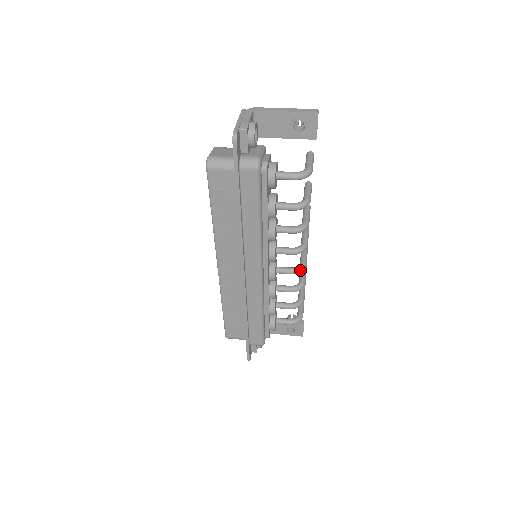
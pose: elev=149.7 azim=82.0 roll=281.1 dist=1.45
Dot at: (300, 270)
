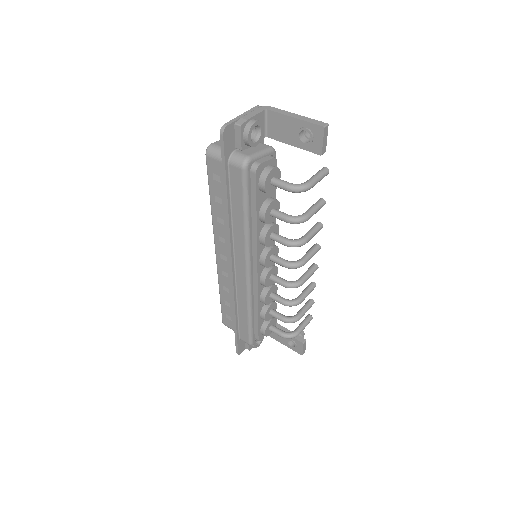
Dot at: (293, 286)
